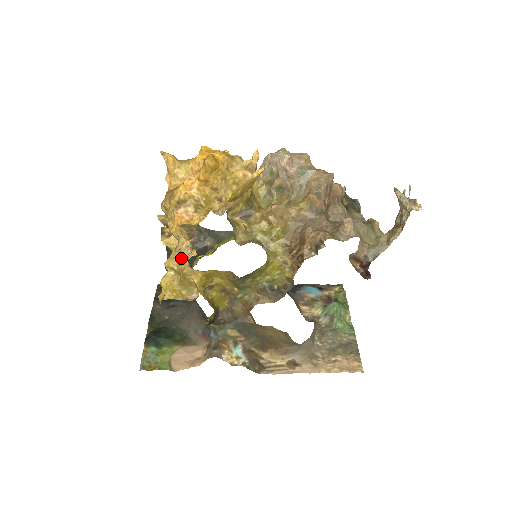
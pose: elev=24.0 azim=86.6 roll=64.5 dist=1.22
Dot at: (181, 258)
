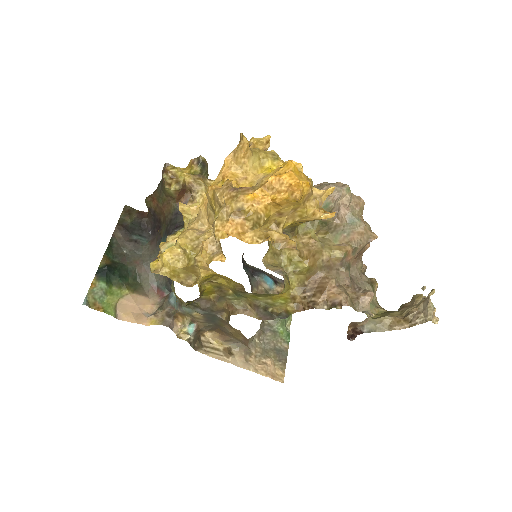
Dot at: (202, 250)
